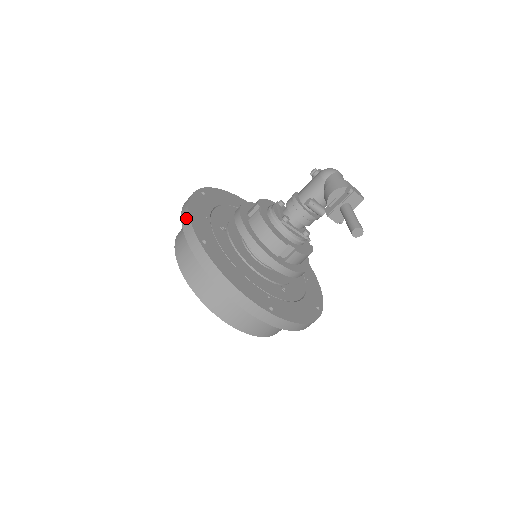
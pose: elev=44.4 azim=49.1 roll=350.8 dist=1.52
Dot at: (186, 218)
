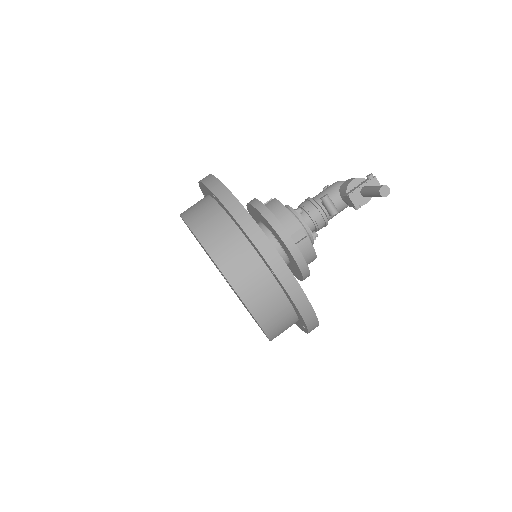
Dot at: (208, 177)
